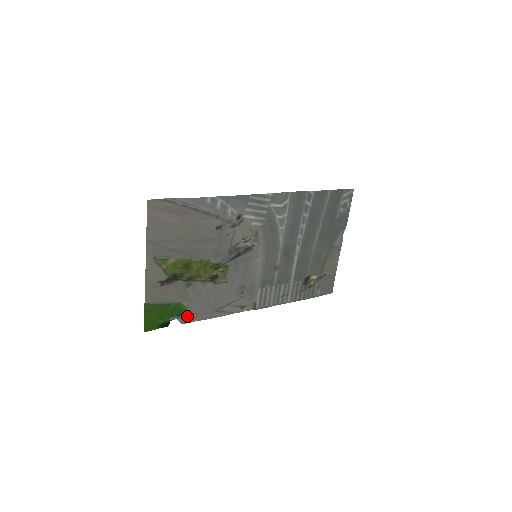
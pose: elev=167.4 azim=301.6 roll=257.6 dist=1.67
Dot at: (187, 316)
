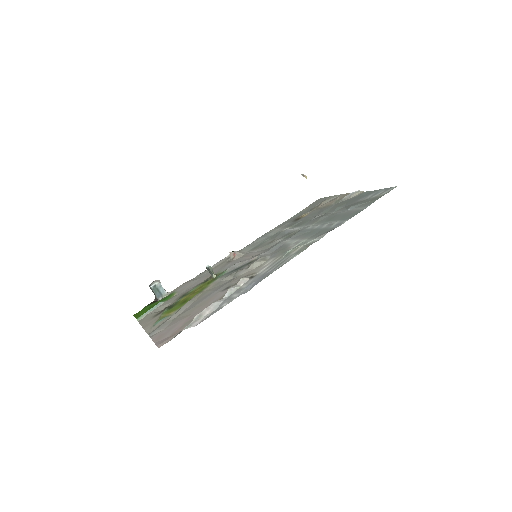
Dot at: (174, 291)
